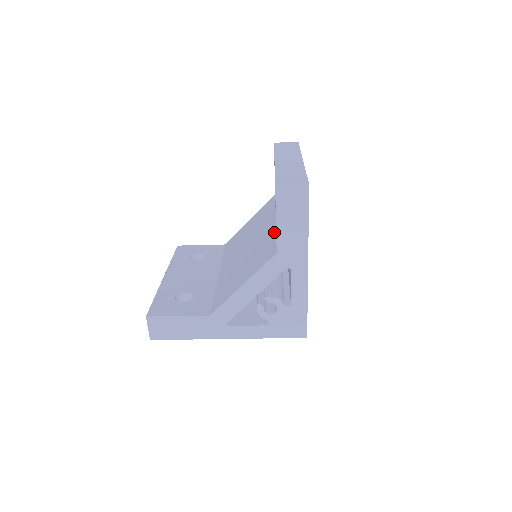
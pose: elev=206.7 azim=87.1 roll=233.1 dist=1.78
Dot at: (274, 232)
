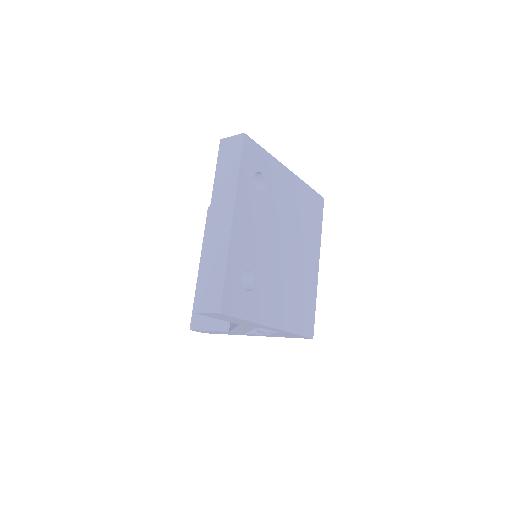
Dot at: occluded
